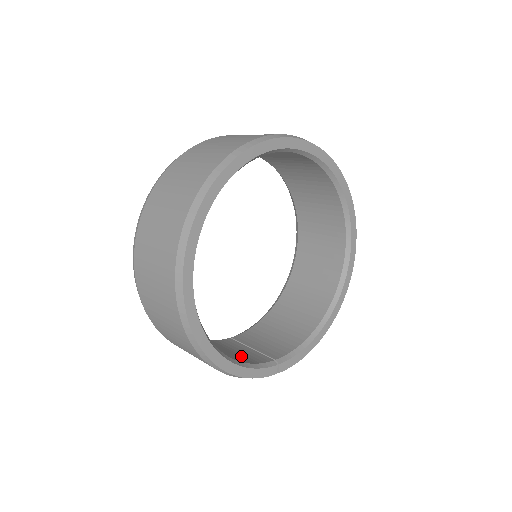
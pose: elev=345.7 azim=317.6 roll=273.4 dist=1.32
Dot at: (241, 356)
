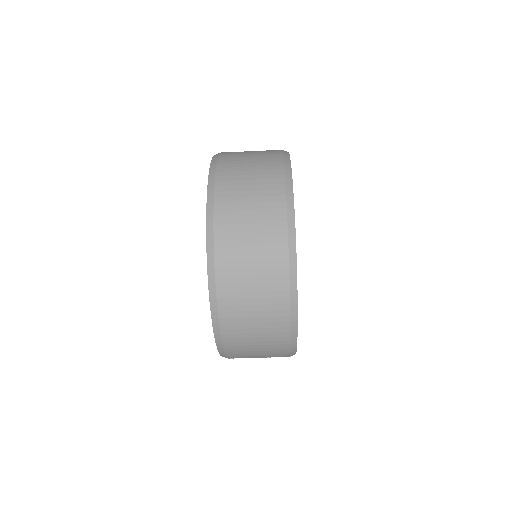
Dot at: occluded
